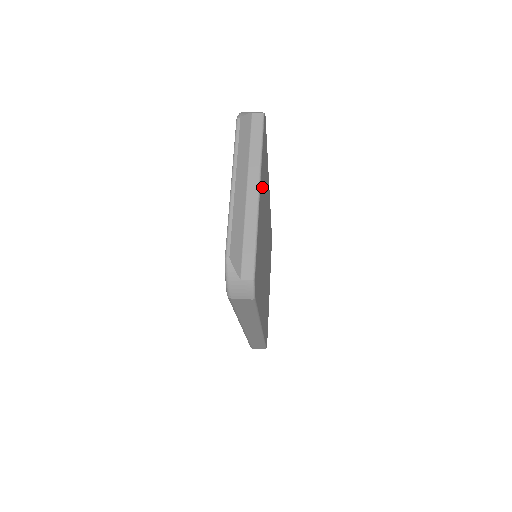
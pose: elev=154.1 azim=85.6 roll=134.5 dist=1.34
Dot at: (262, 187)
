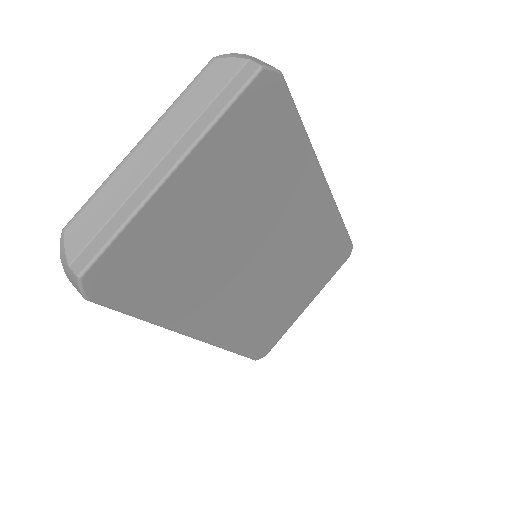
Dot at: (215, 171)
